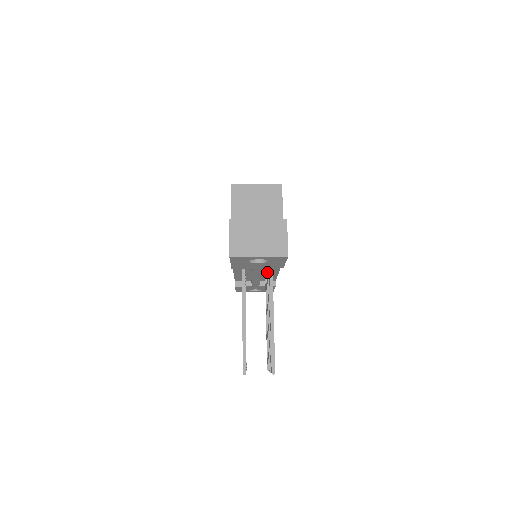
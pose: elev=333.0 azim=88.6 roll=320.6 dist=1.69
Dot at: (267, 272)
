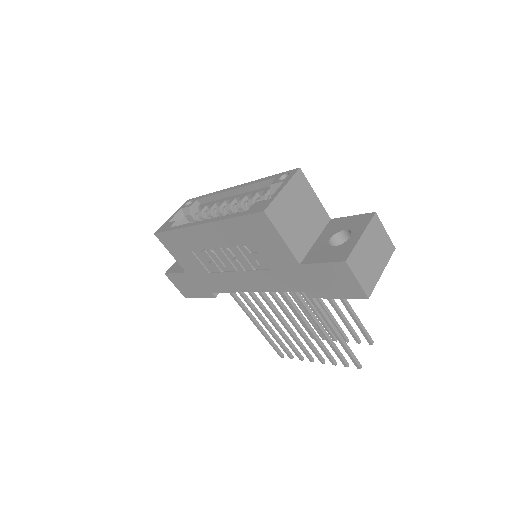
Dot at: occluded
